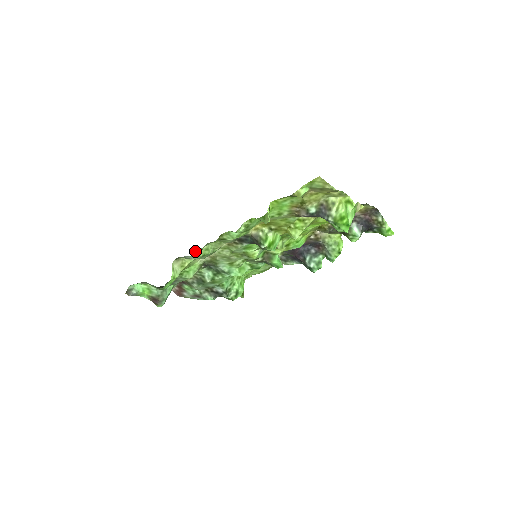
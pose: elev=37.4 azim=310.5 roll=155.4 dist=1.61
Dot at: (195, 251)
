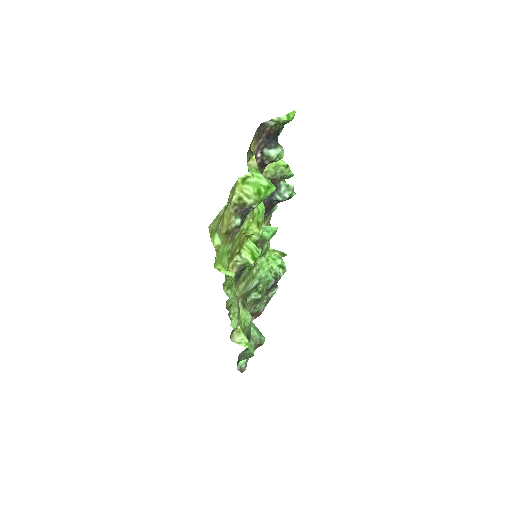
Dot at: occluded
